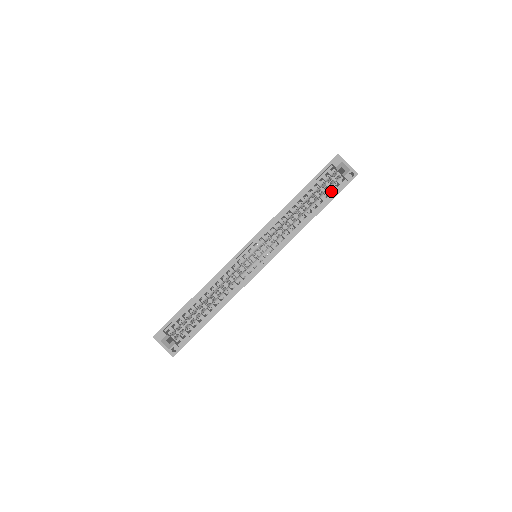
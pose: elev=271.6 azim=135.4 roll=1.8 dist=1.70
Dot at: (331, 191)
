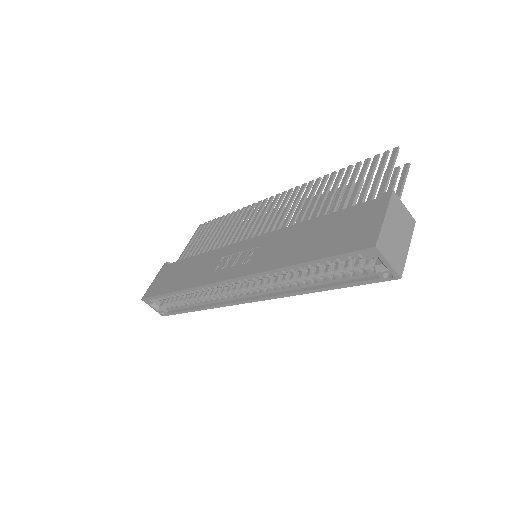
Dot at: occluded
